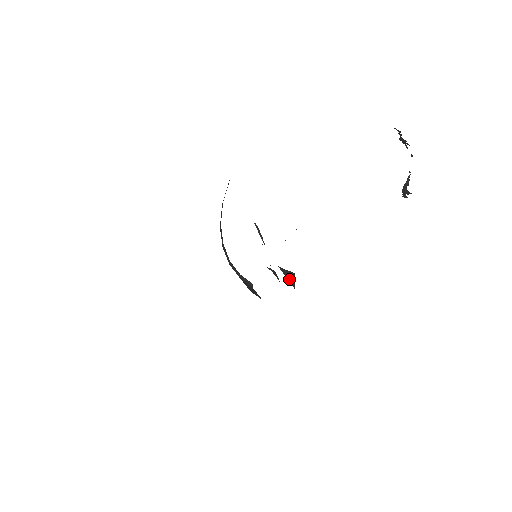
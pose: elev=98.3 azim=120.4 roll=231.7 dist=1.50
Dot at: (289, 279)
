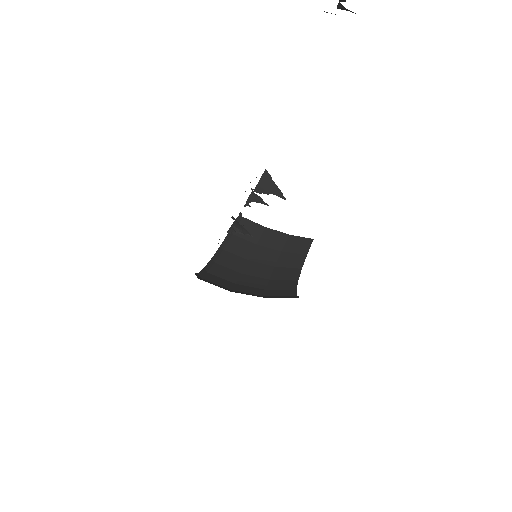
Dot at: (272, 192)
